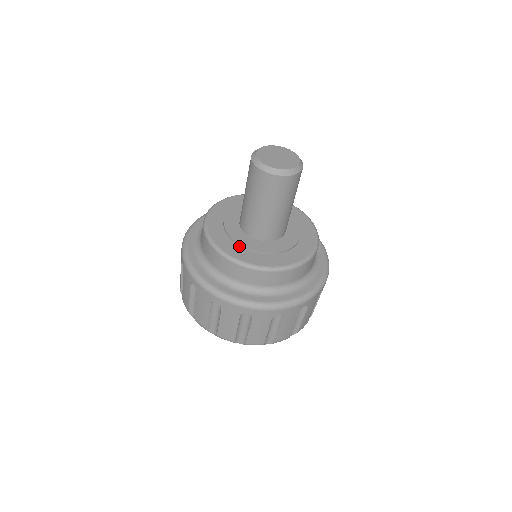
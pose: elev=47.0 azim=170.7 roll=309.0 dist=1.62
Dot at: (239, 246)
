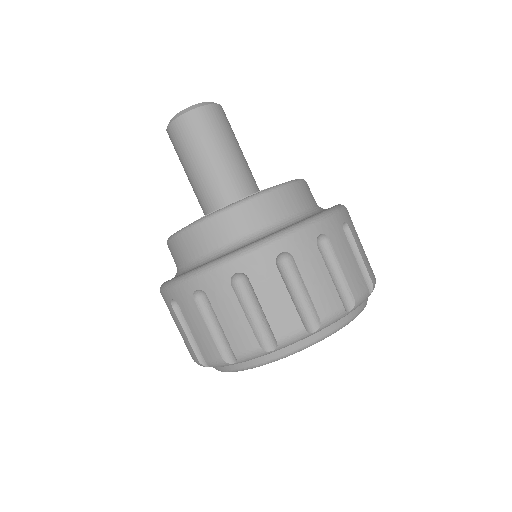
Dot at: occluded
